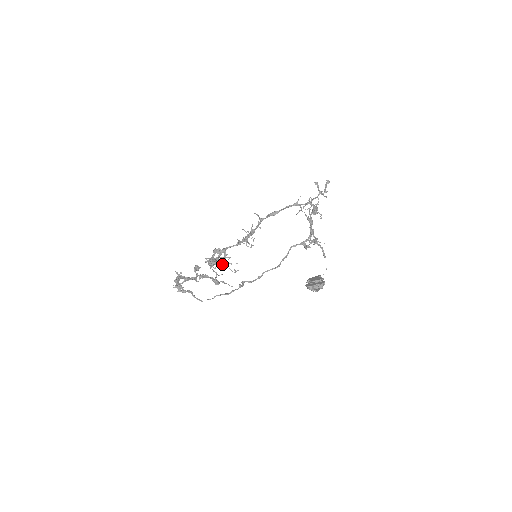
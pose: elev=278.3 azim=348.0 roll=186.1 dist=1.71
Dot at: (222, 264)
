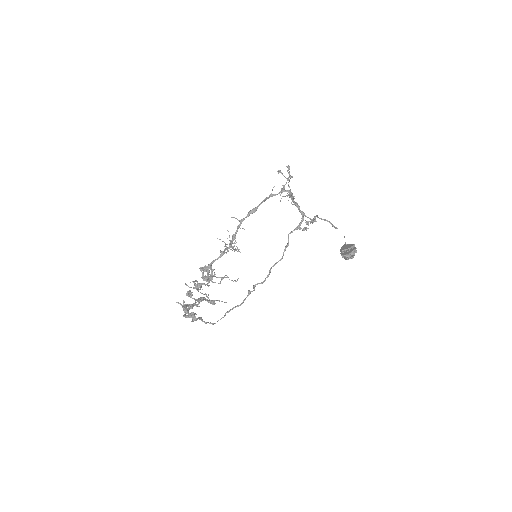
Dot at: (222, 277)
